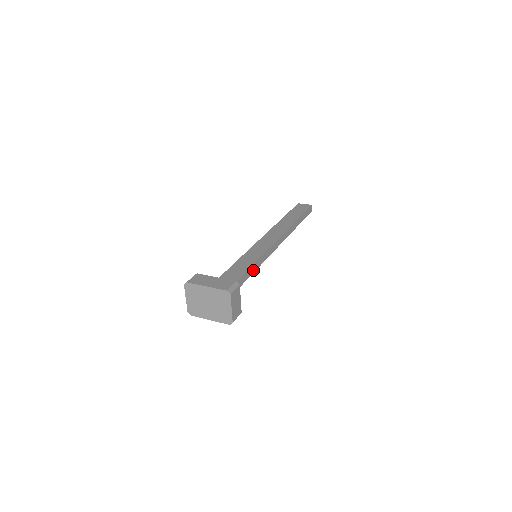
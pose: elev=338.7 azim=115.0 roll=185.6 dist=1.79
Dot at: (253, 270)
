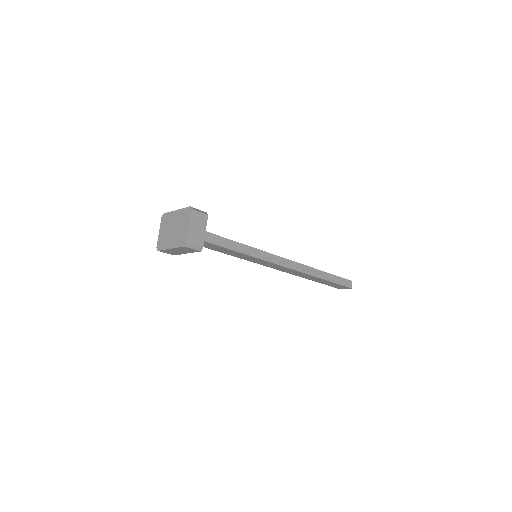
Dot at: (242, 250)
